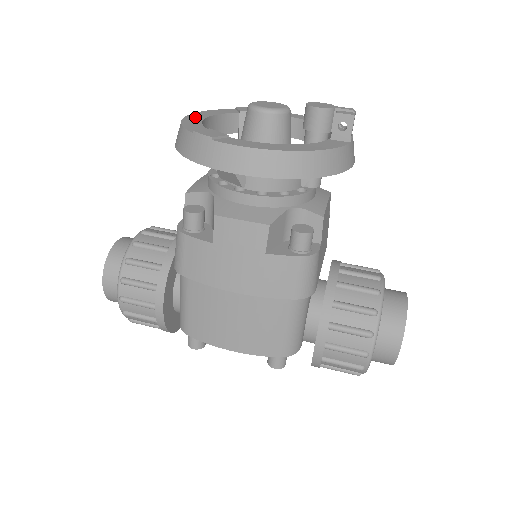
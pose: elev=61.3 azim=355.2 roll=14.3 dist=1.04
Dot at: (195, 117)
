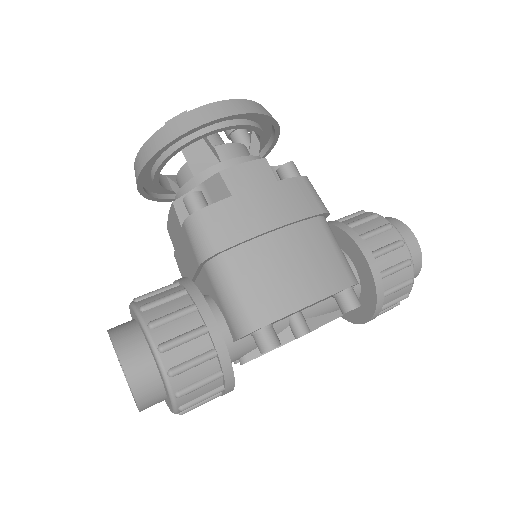
Dot at: occluded
